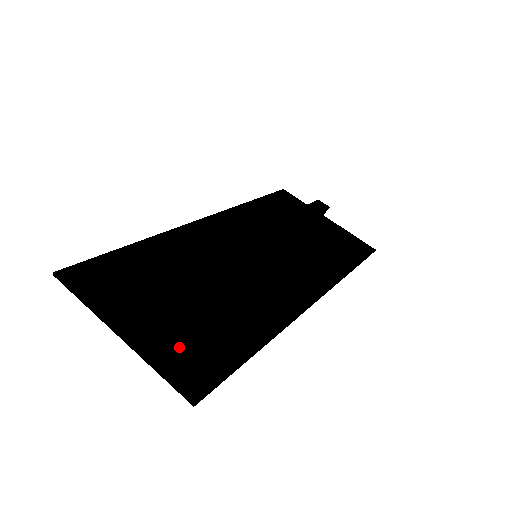
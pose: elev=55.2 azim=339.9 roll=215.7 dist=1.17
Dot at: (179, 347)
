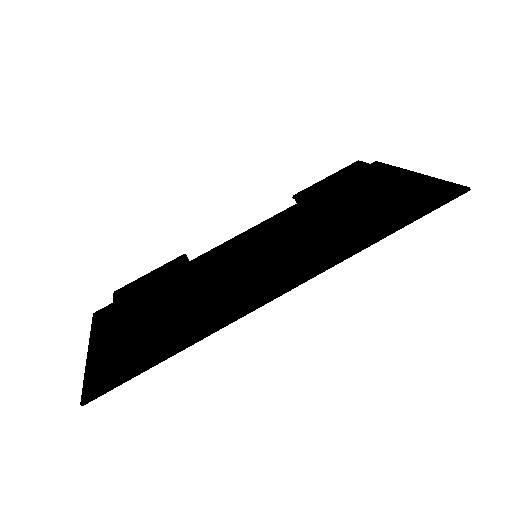
Dot at: (113, 358)
